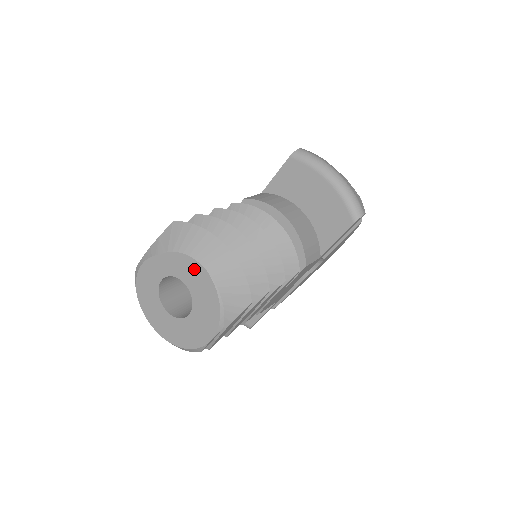
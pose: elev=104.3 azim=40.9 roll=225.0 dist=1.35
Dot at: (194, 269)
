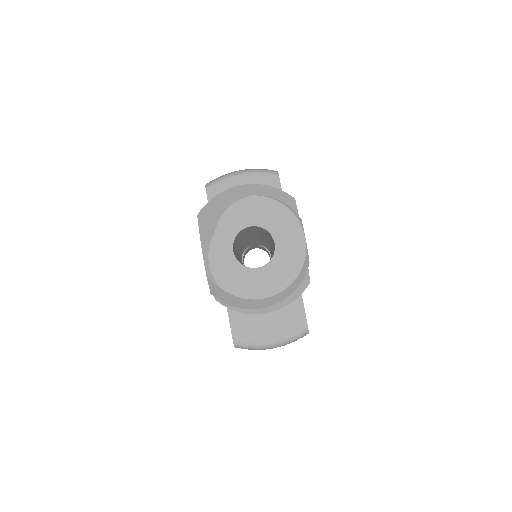
Dot at: (245, 207)
